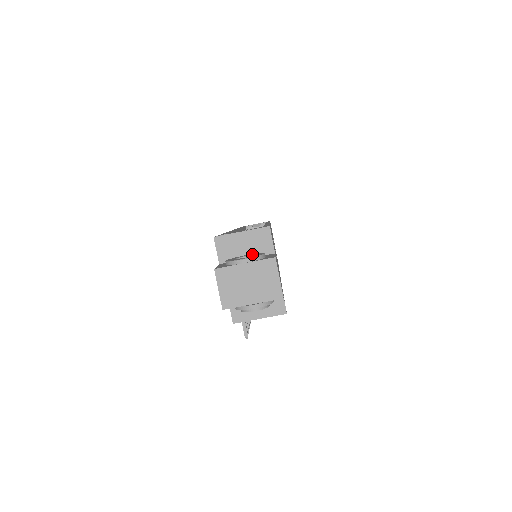
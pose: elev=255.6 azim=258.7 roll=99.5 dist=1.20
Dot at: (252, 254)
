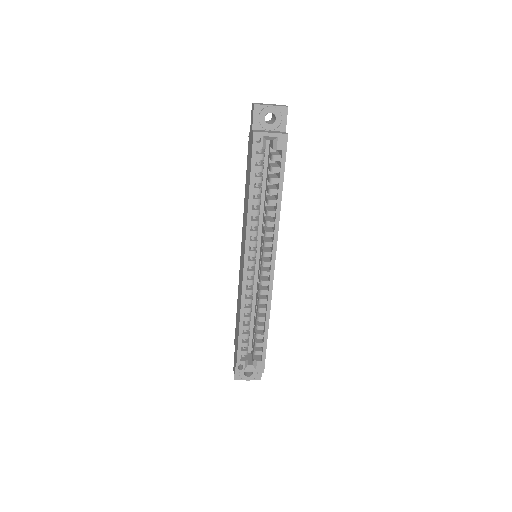
Dot at: occluded
